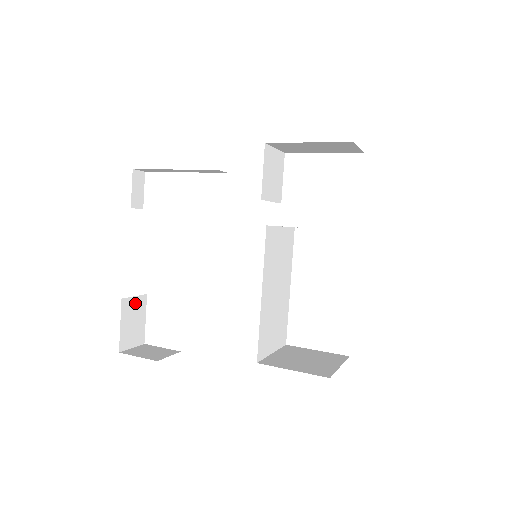
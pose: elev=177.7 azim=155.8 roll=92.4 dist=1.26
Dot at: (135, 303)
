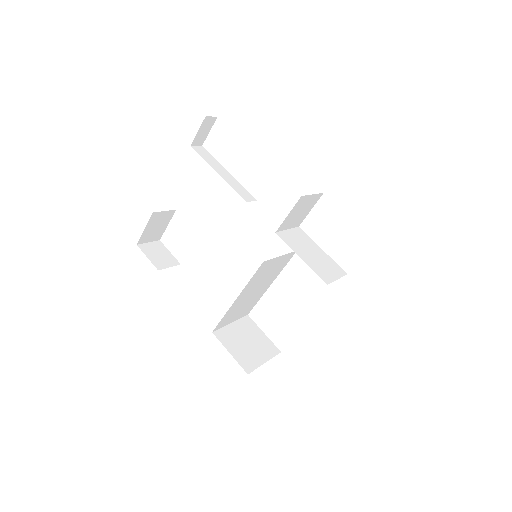
Dot at: (163, 215)
